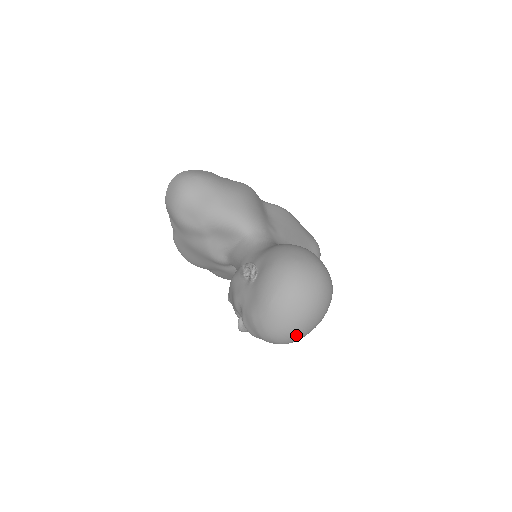
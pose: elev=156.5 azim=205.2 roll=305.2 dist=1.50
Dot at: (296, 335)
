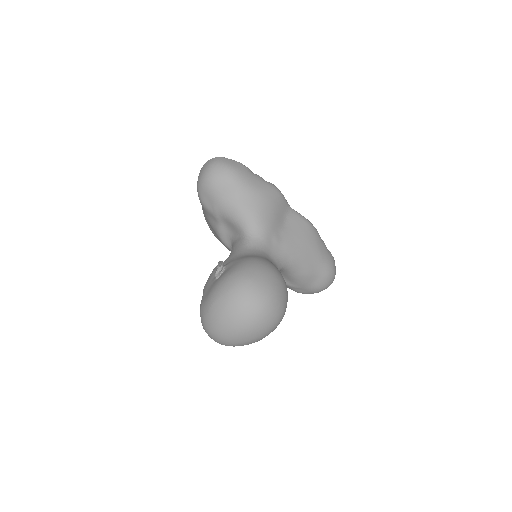
Dot at: (226, 342)
